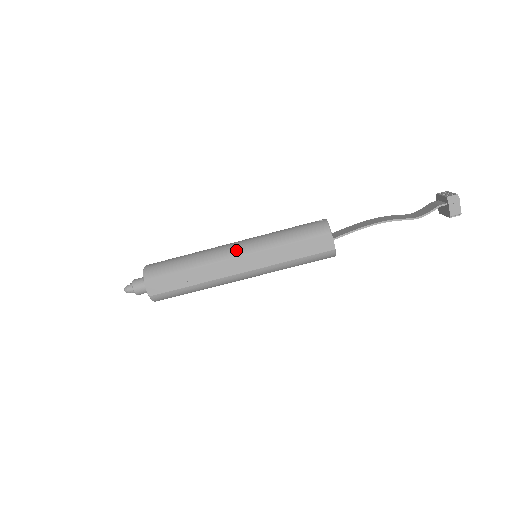
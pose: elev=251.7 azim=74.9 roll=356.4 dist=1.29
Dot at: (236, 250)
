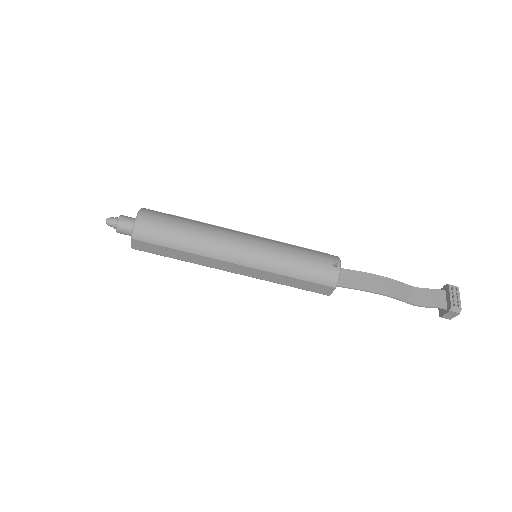
Dot at: (240, 256)
